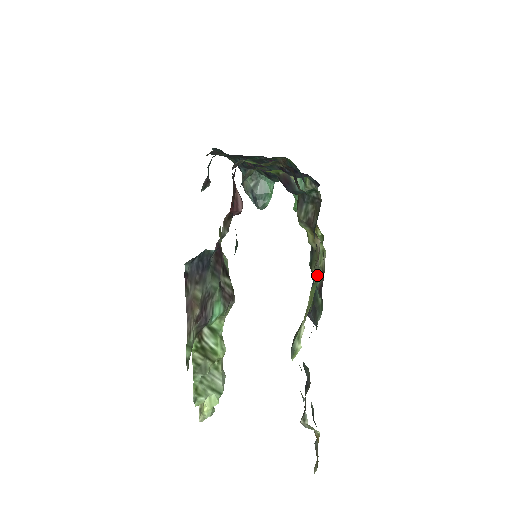
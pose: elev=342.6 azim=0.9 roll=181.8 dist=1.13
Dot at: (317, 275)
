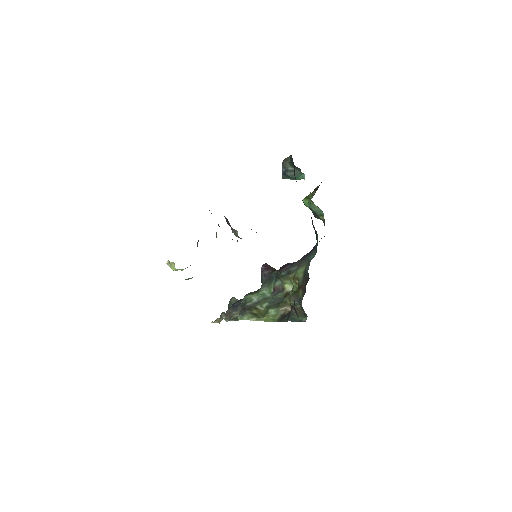
Dot at: (277, 314)
